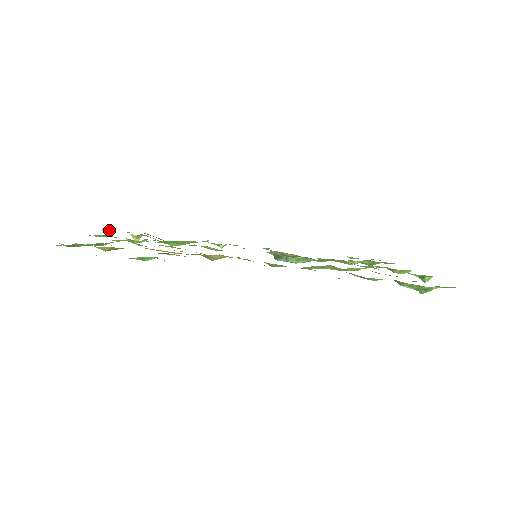
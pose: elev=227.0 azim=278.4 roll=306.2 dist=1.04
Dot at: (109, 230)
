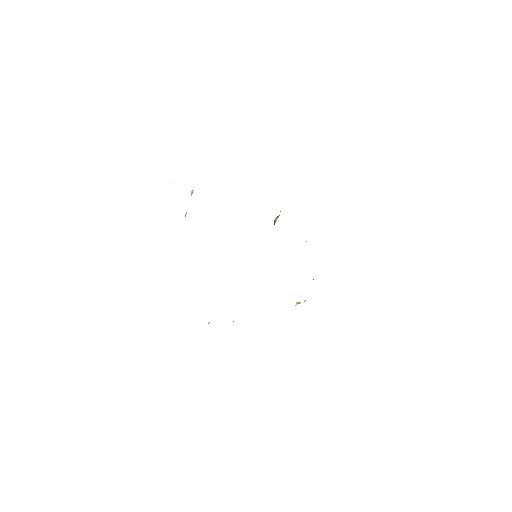
Dot at: occluded
